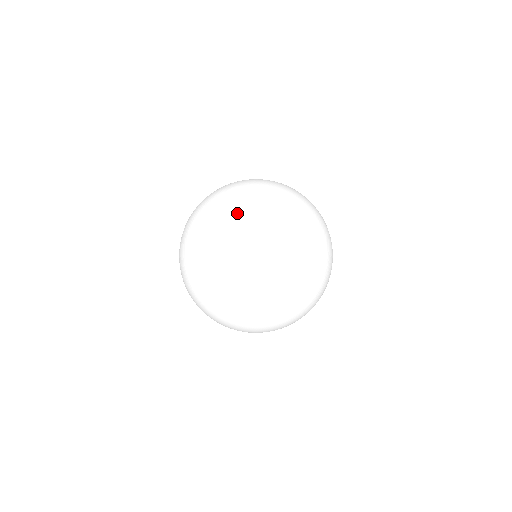
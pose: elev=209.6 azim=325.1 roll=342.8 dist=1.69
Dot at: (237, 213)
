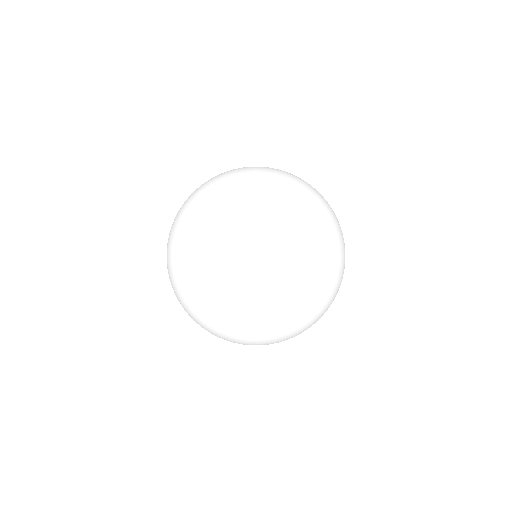
Dot at: occluded
